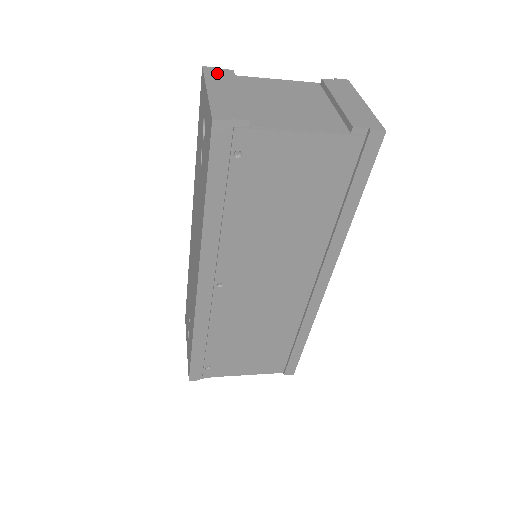
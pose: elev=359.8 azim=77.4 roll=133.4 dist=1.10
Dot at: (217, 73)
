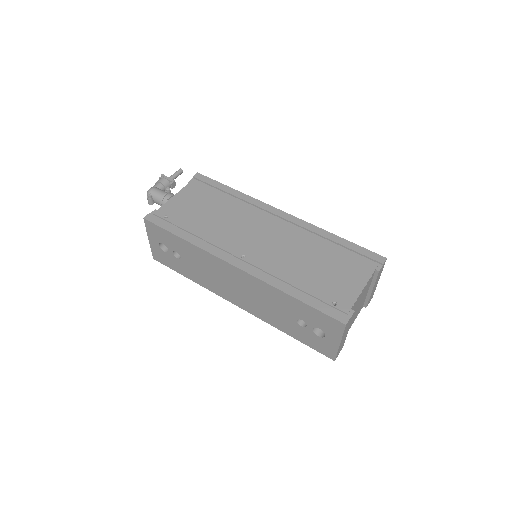
Dot at: (348, 324)
